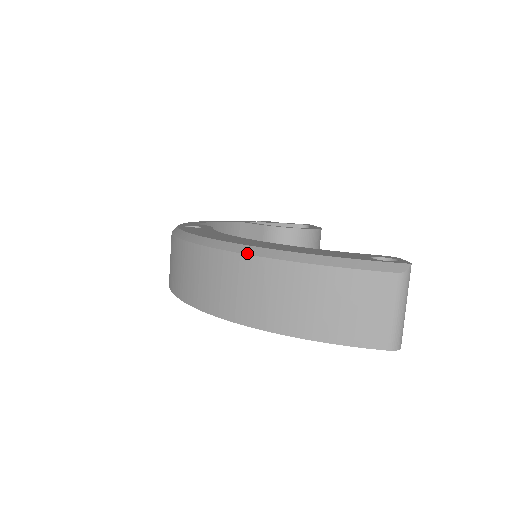
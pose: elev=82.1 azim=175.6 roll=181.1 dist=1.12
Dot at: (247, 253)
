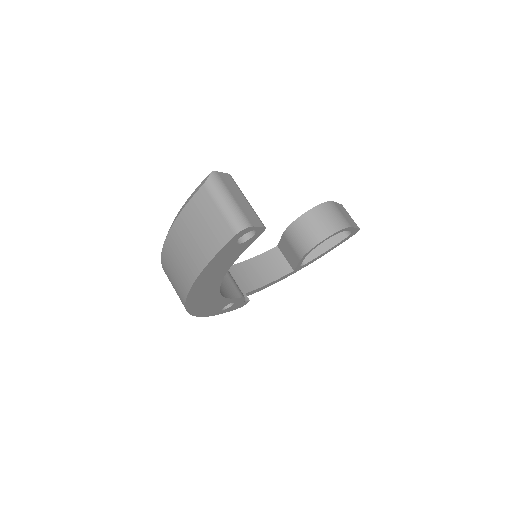
Dot at: occluded
